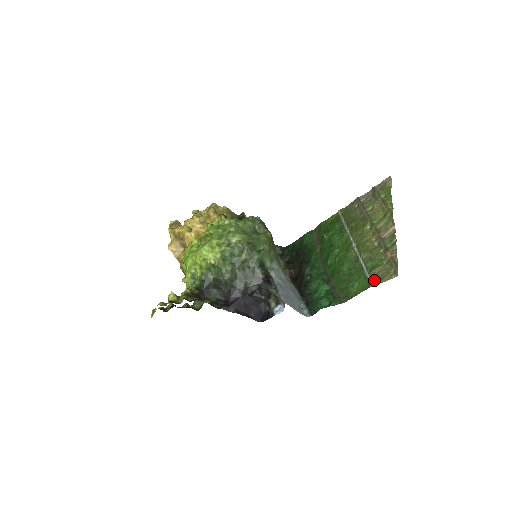
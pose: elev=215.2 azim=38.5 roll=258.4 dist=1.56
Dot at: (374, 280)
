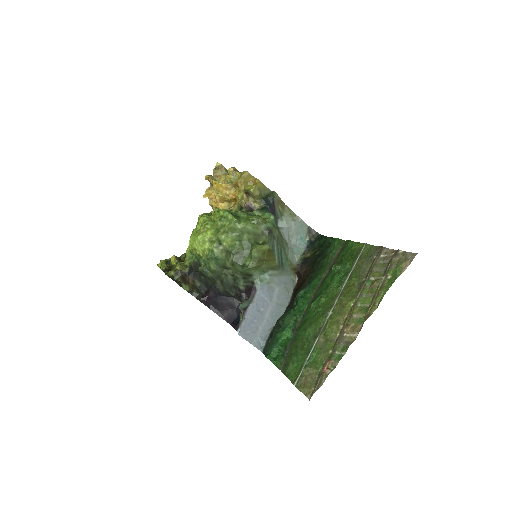
Dot at: (300, 380)
